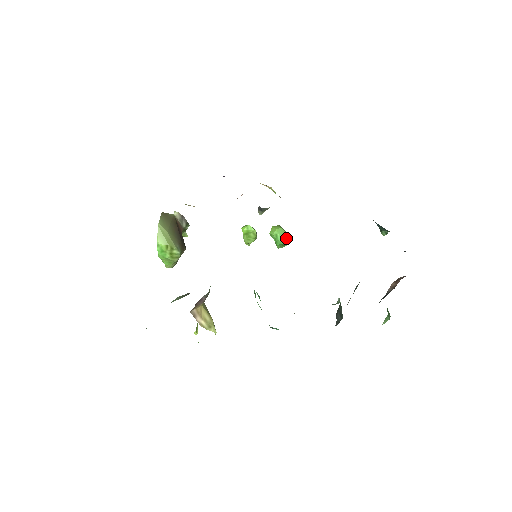
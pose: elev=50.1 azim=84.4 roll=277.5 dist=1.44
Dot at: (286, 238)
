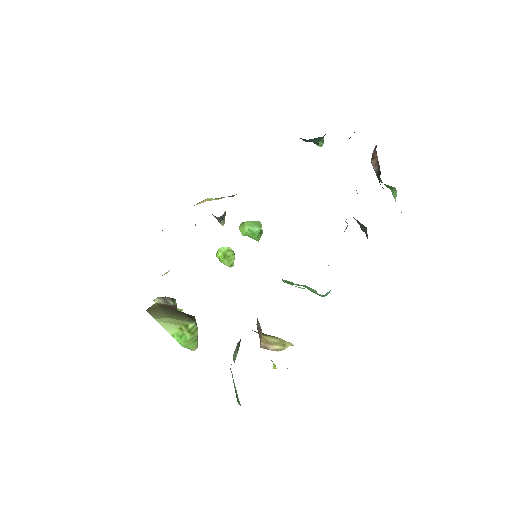
Dot at: (258, 225)
